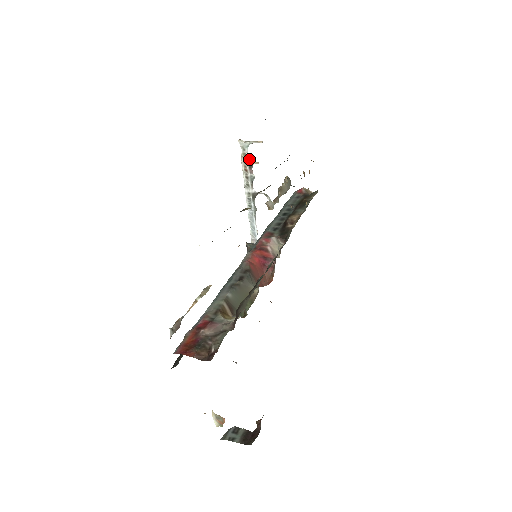
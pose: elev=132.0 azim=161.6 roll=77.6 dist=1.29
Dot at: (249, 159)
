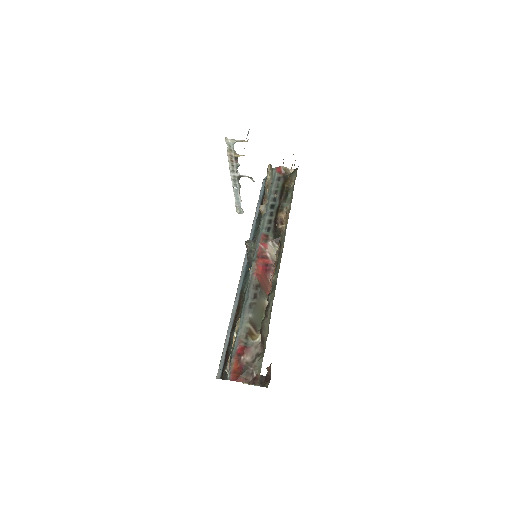
Dot at: (235, 153)
